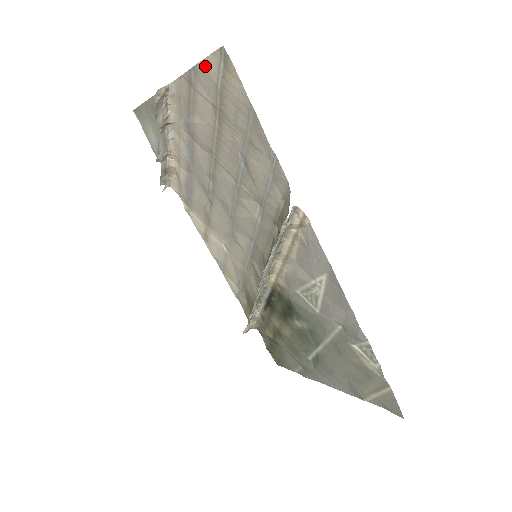
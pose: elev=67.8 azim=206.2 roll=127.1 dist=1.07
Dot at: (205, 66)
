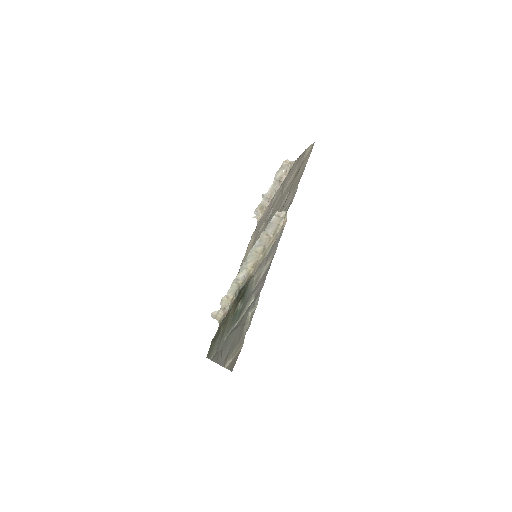
Dot at: (306, 151)
